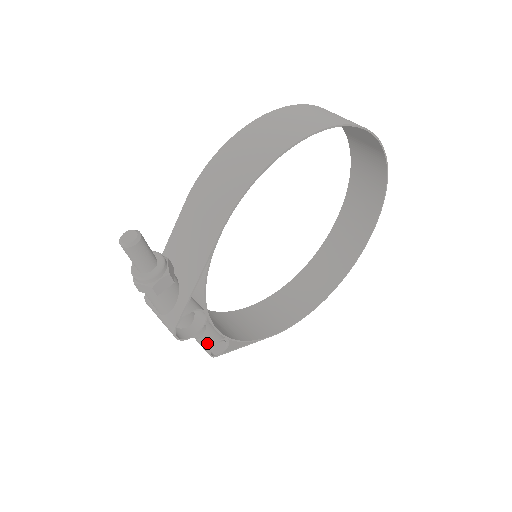
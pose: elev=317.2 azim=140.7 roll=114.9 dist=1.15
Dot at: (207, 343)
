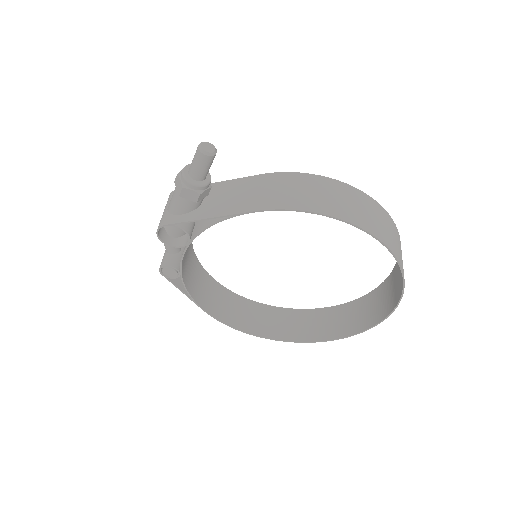
Dot at: (168, 260)
